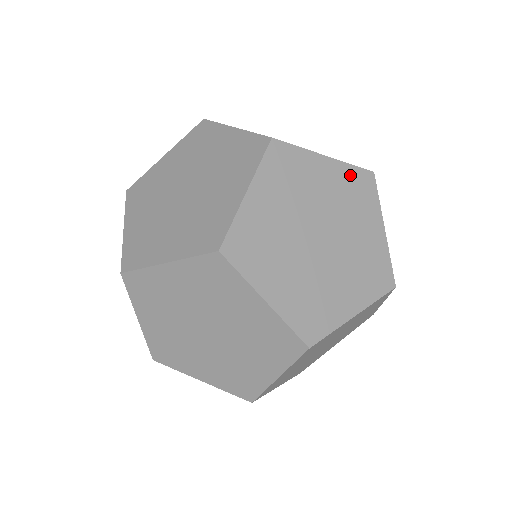
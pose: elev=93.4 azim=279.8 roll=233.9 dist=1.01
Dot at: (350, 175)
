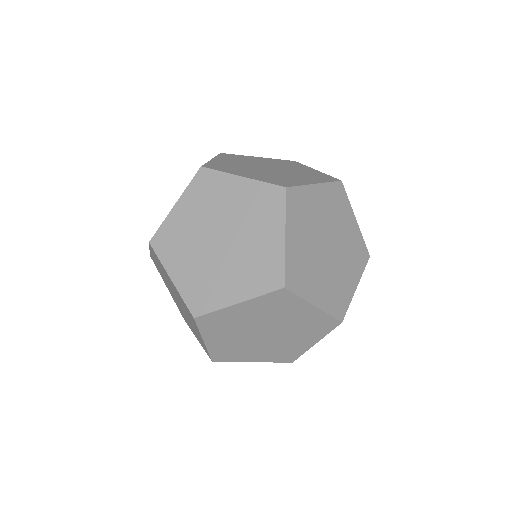
Dot at: (331, 191)
